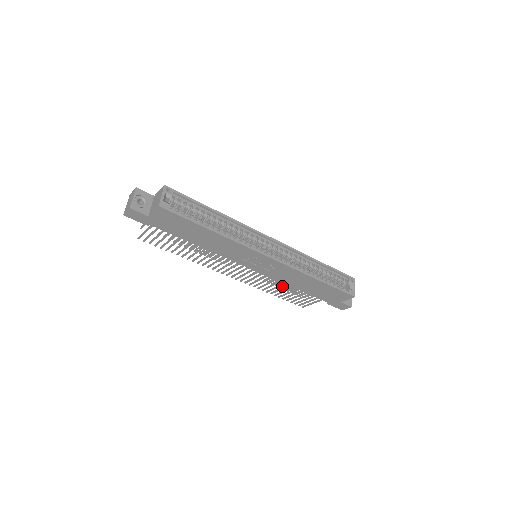
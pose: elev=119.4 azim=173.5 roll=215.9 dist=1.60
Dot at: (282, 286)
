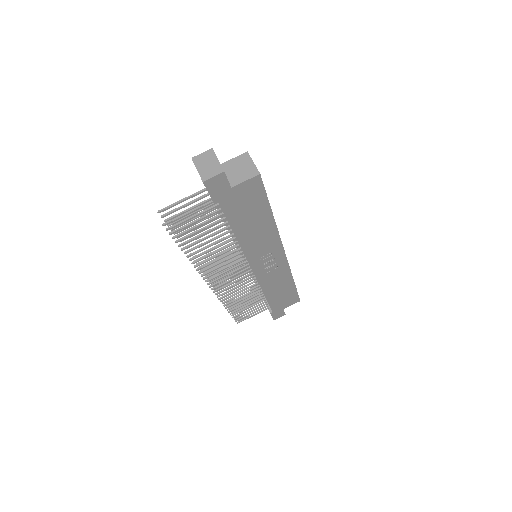
Dot at: occluded
